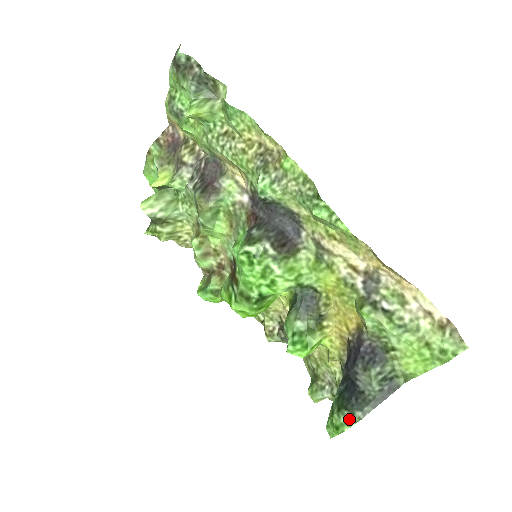
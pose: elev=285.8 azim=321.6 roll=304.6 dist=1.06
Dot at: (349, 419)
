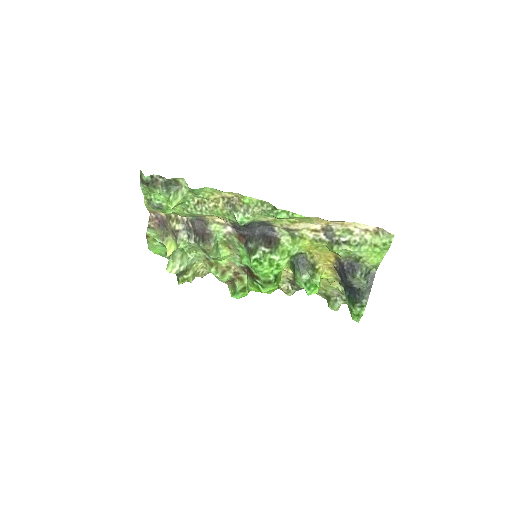
Dot at: (361, 307)
